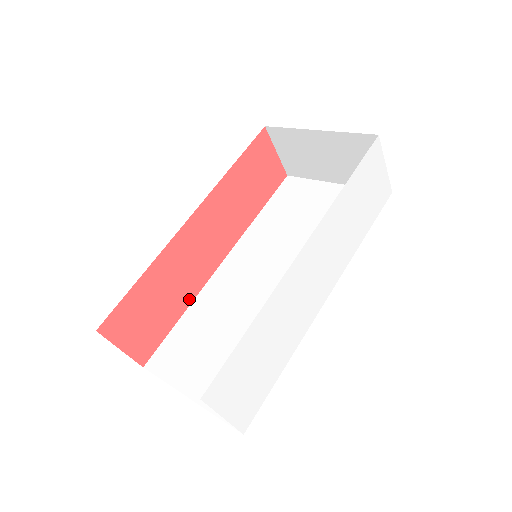
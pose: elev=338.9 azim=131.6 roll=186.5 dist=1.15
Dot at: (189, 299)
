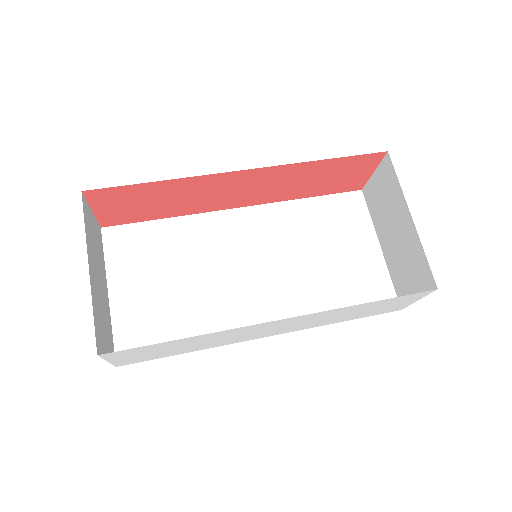
Dot at: (183, 213)
